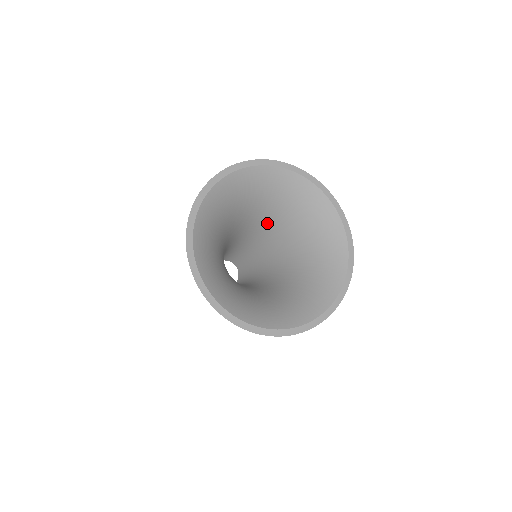
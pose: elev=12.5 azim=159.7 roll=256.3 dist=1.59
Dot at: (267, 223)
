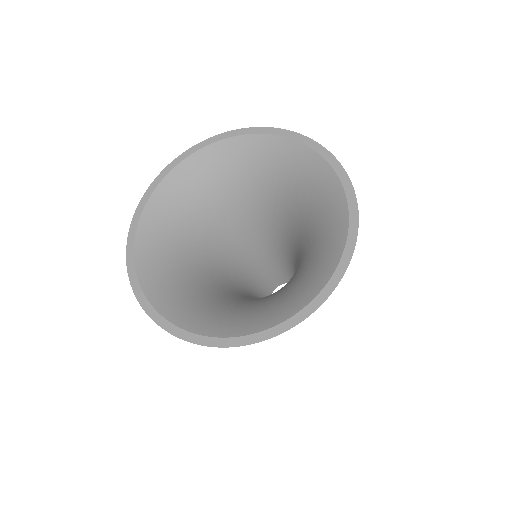
Dot at: (245, 215)
